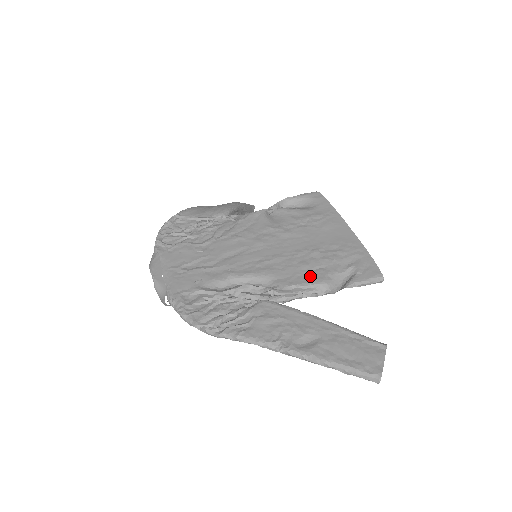
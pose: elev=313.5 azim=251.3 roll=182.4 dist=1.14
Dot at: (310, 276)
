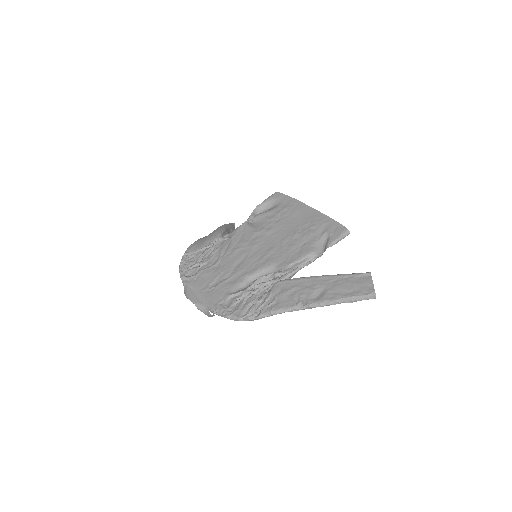
Dot at: (300, 252)
